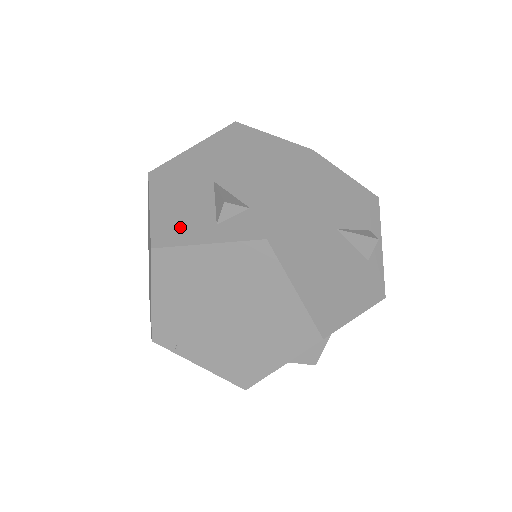
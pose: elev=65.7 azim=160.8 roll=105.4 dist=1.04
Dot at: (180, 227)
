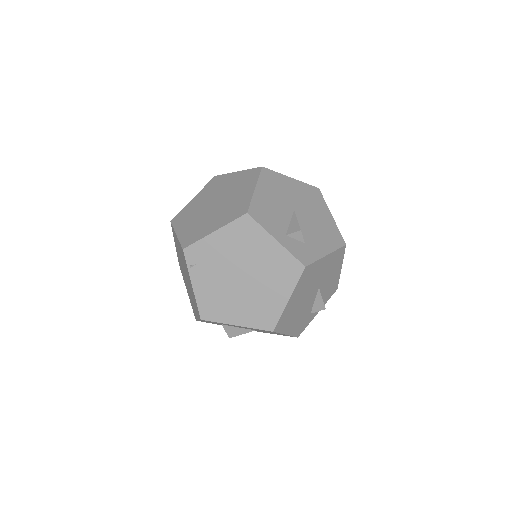
Dot at: (267, 217)
